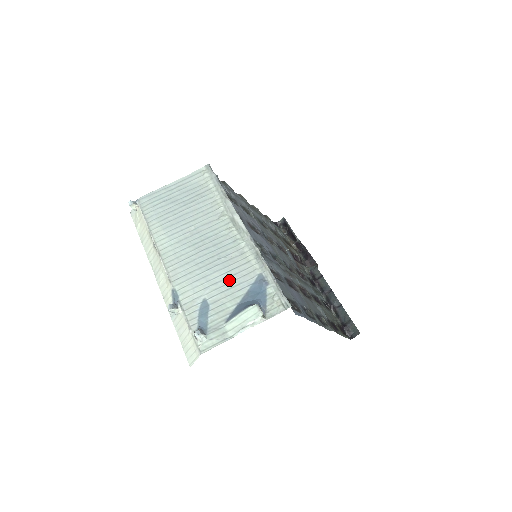
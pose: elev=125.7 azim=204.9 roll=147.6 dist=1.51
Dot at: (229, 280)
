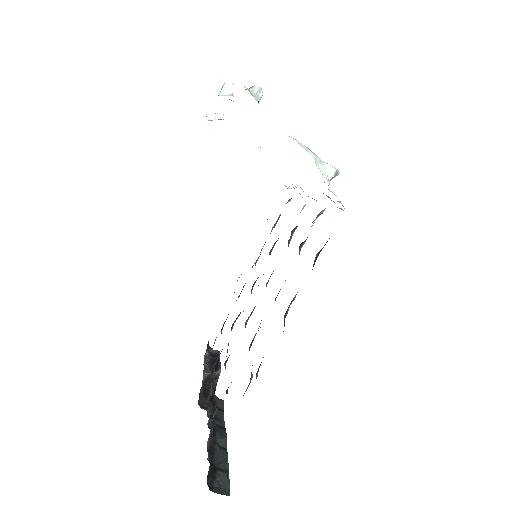
Dot at: occluded
